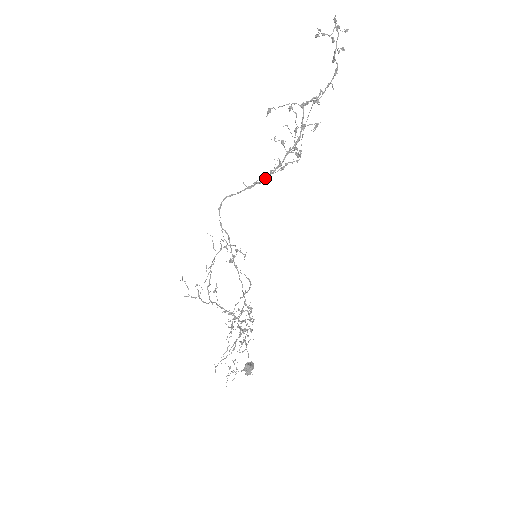
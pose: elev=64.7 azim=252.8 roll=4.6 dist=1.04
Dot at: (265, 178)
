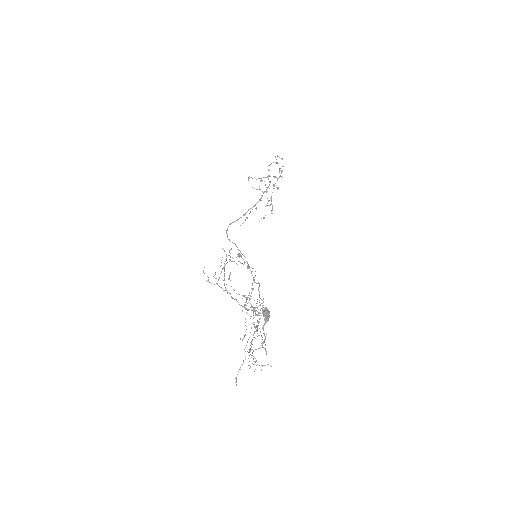
Dot at: (253, 206)
